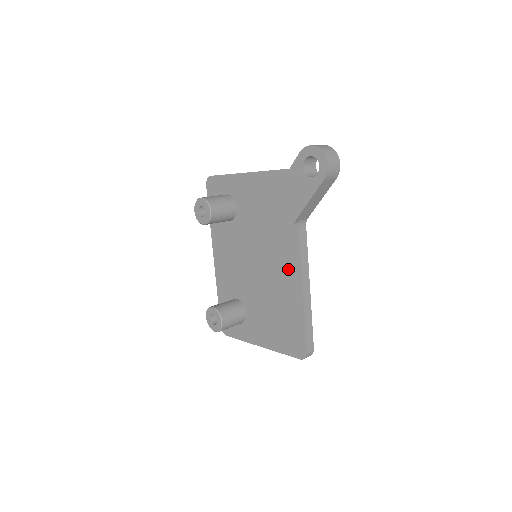
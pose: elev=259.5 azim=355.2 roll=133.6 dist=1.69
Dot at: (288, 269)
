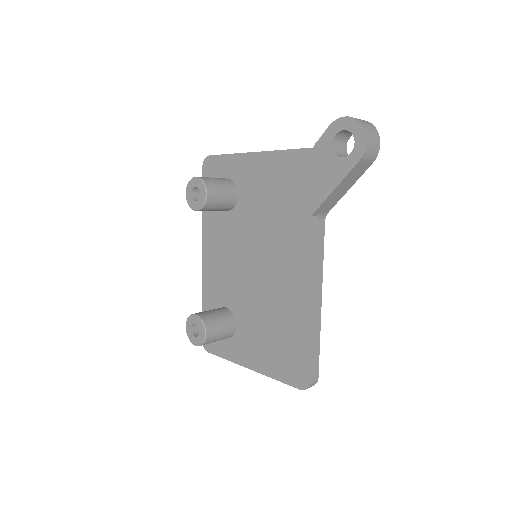
Dot at: (296, 274)
